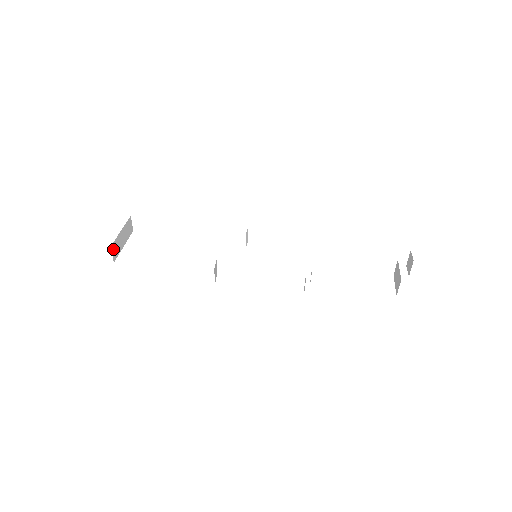
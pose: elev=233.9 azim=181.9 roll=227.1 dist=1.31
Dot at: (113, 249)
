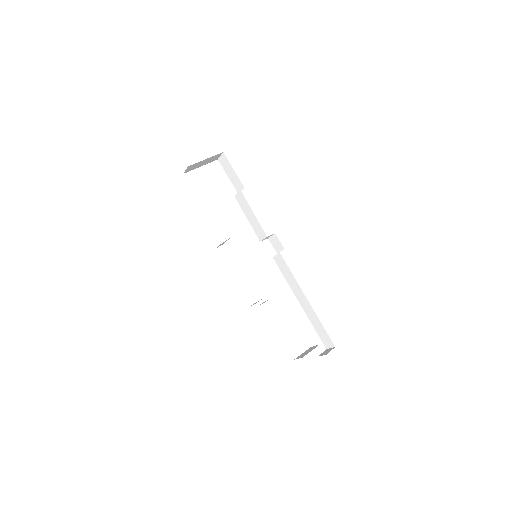
Dot at: (189, 167)
